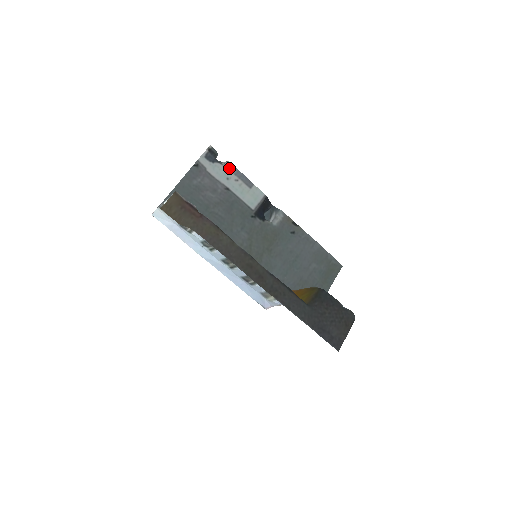
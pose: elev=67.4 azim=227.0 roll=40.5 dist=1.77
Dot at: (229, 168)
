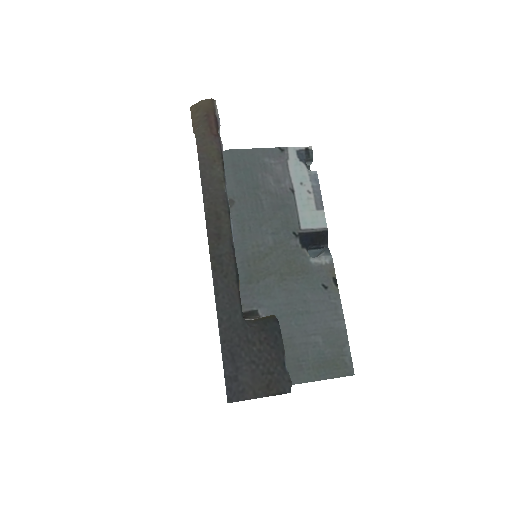
Dot at: (312, 177)
